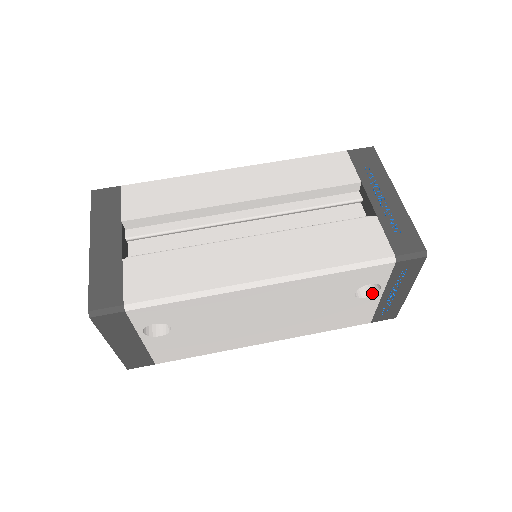
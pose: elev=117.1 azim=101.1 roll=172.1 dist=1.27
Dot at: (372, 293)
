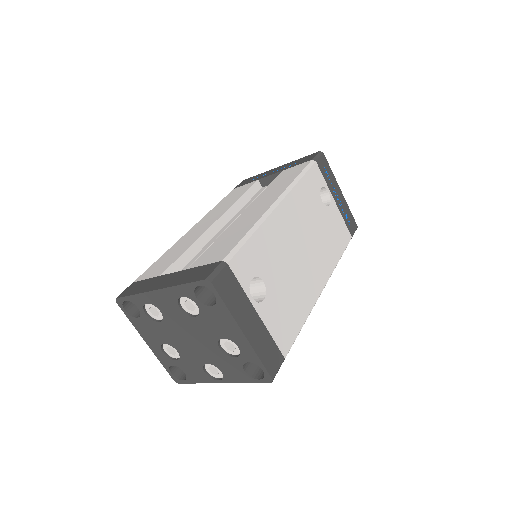
Dot at: (329, 201)
